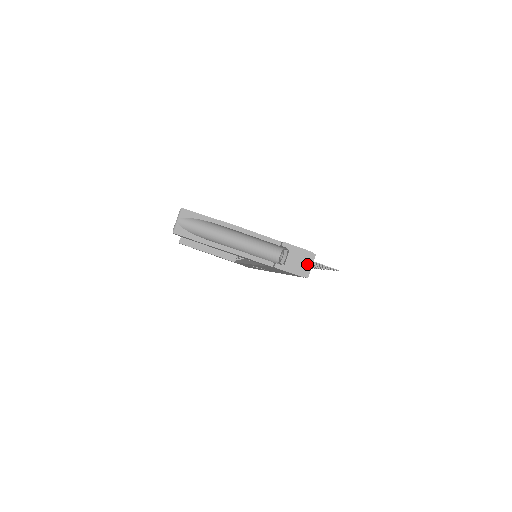
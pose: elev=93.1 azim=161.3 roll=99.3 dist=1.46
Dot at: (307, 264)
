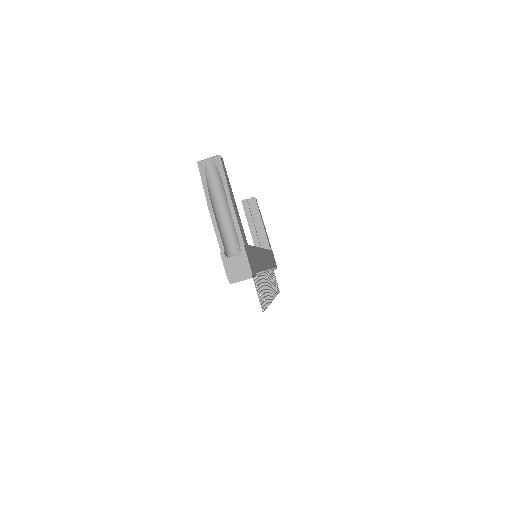
Dot at: (240, 276)
